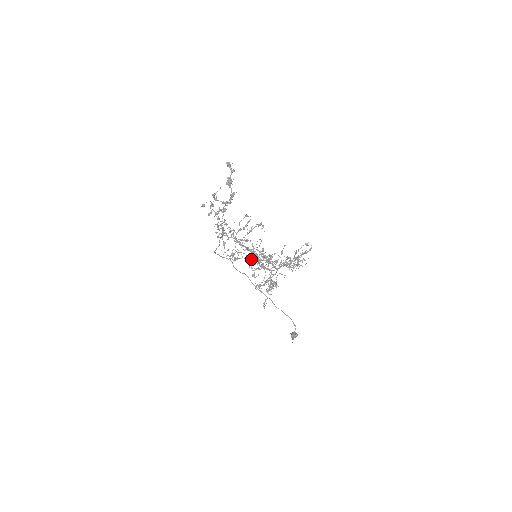
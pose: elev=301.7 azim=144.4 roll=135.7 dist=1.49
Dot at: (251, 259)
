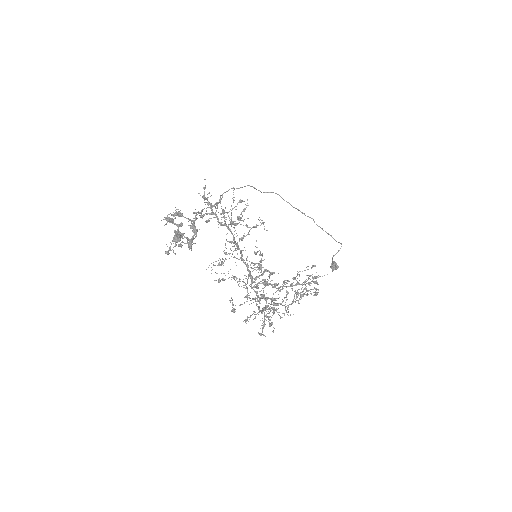
Dot at: (232, 305)
